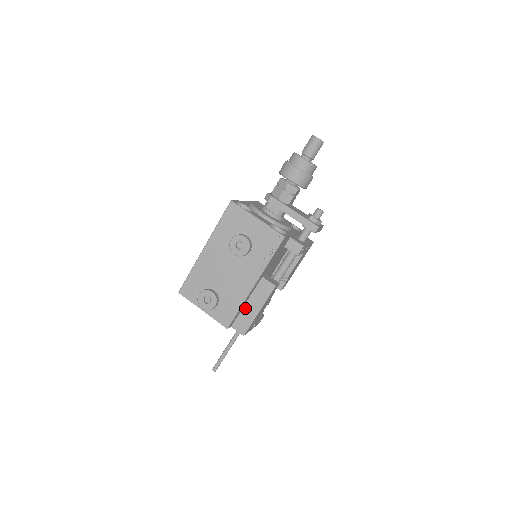
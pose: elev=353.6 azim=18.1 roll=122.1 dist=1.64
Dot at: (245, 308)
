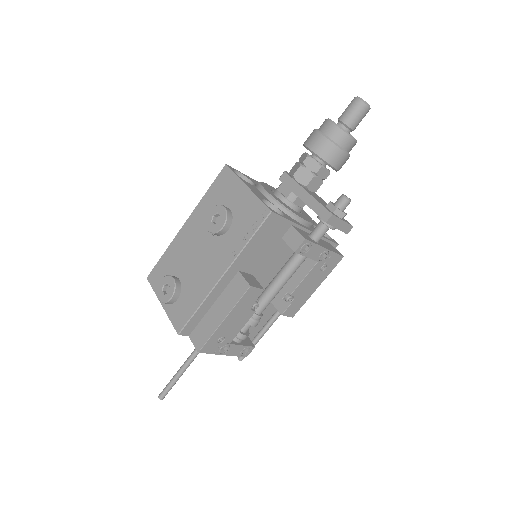
Dot at: (209, 312)
